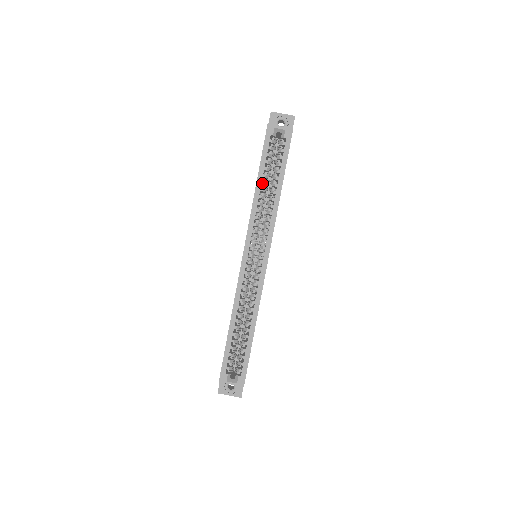
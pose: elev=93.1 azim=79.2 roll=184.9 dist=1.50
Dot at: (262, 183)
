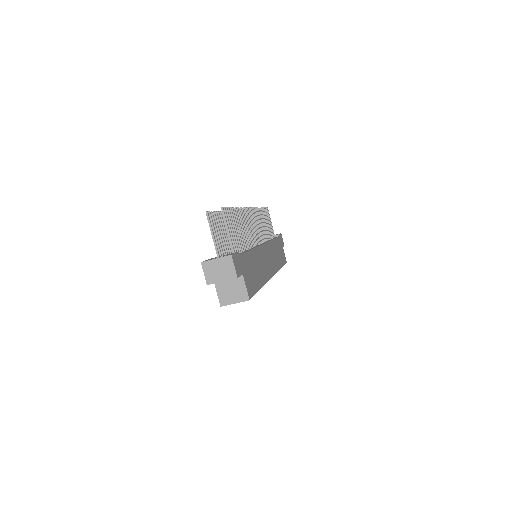
Dot at: occluded
